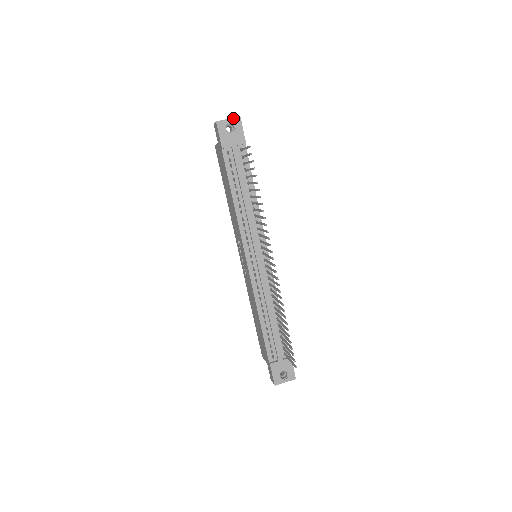
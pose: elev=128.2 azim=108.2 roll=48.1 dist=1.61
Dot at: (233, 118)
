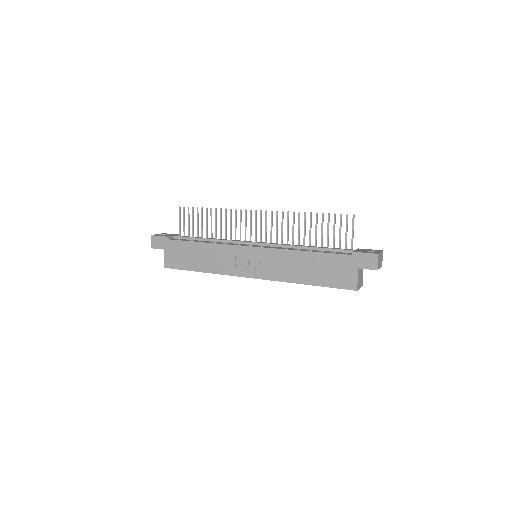
Dot at: (159, 234)
